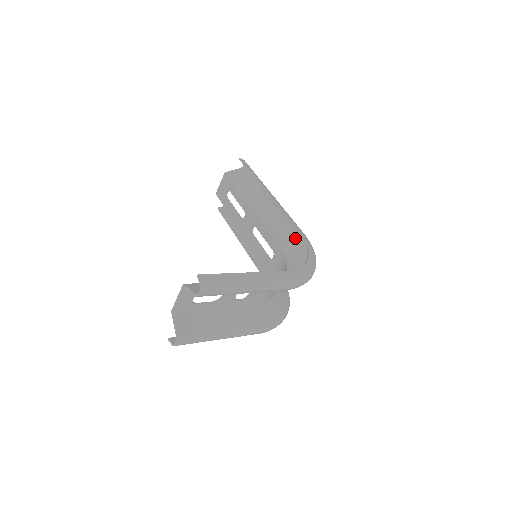
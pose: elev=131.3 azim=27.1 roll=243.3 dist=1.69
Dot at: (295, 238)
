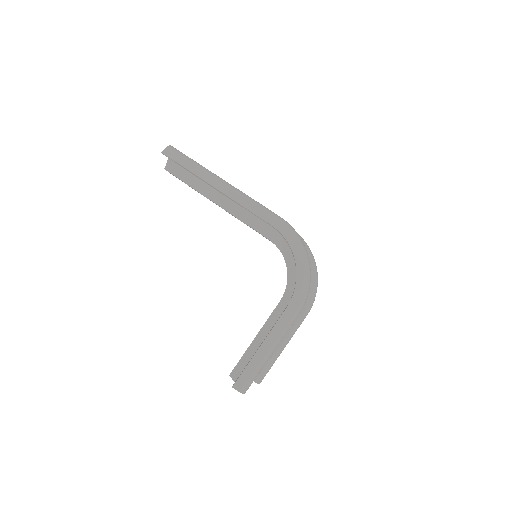
Dot at: occluded
